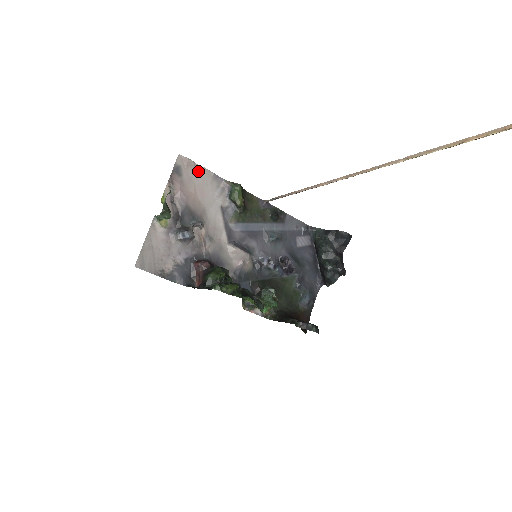
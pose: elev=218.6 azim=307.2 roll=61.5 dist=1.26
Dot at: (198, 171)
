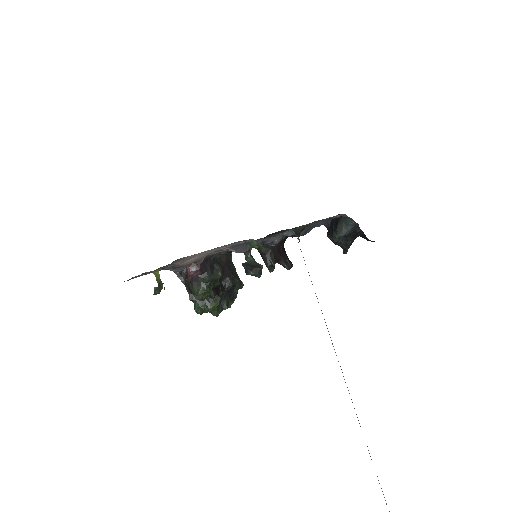
Dot at: occluded
